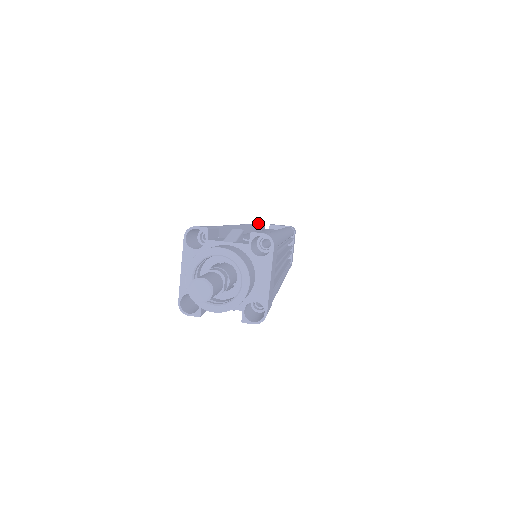
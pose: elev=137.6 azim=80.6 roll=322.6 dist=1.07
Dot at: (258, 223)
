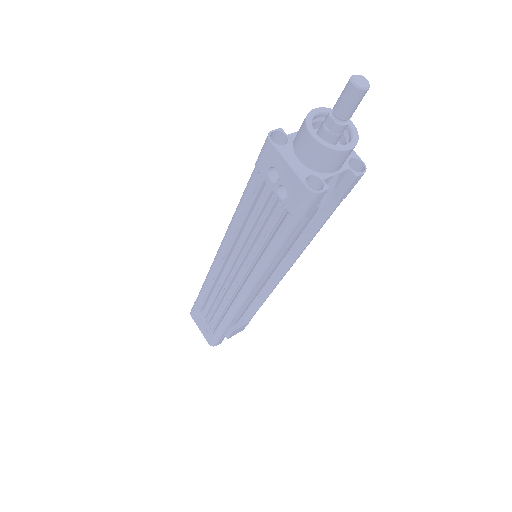
Dot at: occluded
